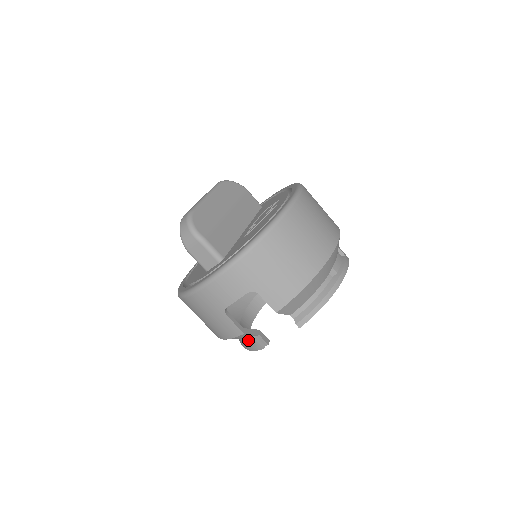
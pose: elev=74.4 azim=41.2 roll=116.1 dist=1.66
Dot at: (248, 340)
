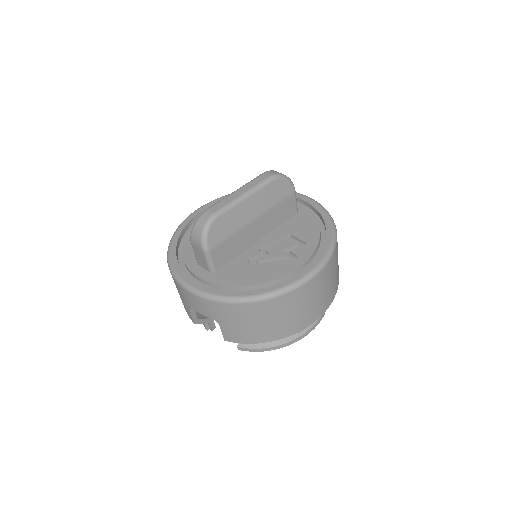
Dot at: occluded
